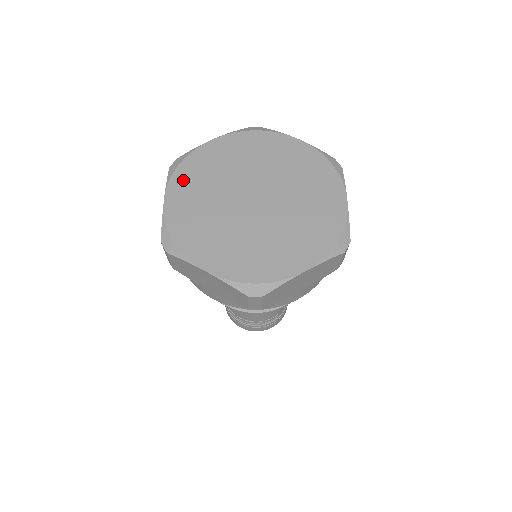
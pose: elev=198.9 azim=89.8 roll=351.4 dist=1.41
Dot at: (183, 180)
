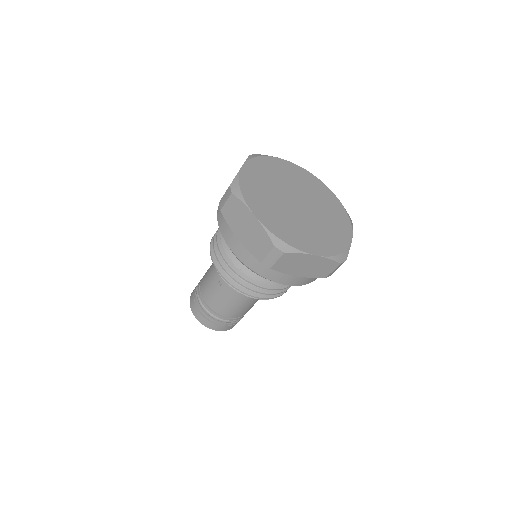
Dot at: (252, 199)
